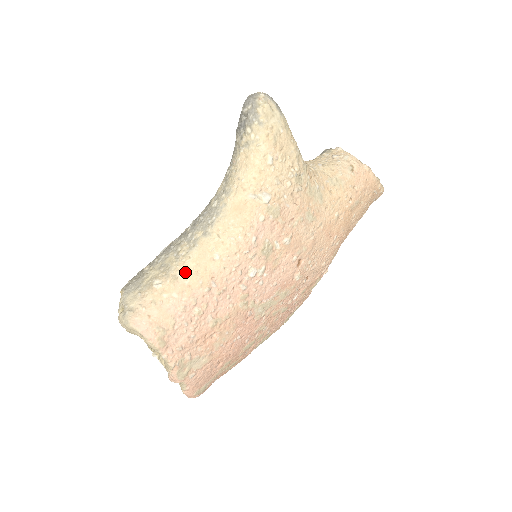
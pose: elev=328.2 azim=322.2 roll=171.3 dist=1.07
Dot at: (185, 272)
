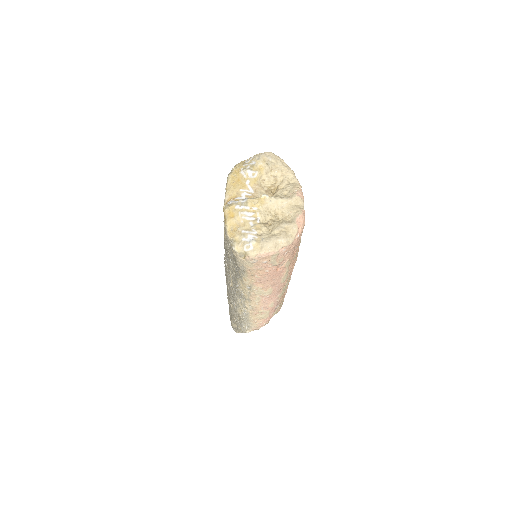
Dot at: occluded
